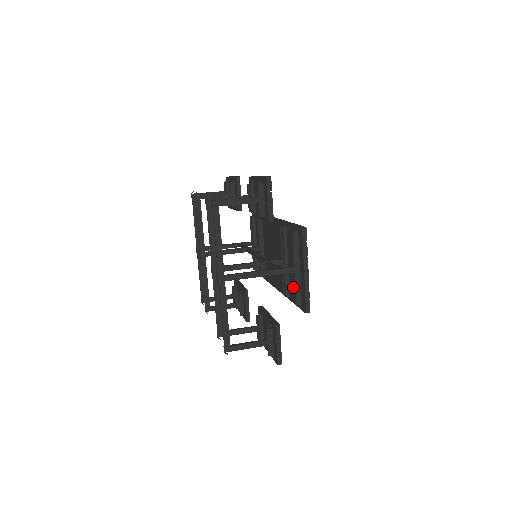
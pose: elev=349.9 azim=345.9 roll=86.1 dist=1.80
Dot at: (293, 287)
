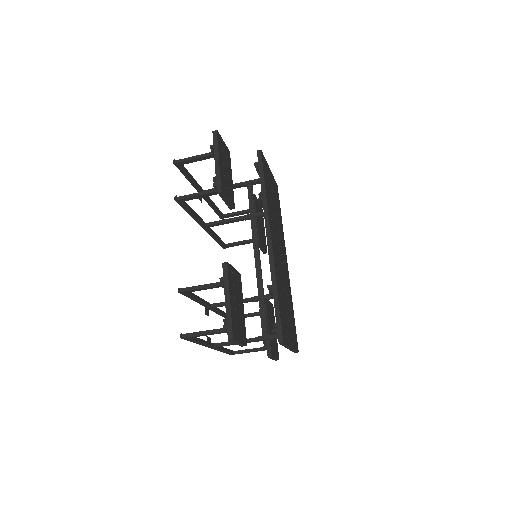
Dot at: occluded
